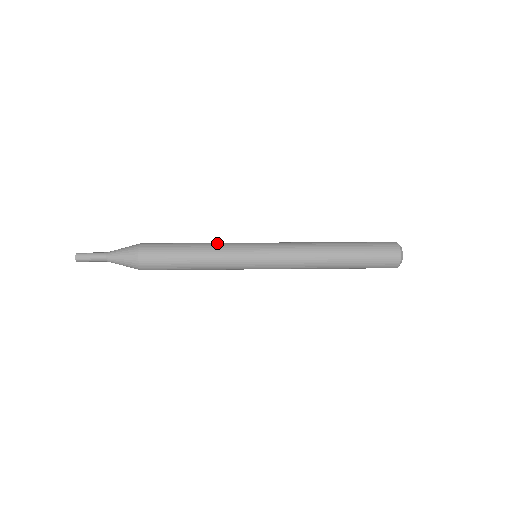
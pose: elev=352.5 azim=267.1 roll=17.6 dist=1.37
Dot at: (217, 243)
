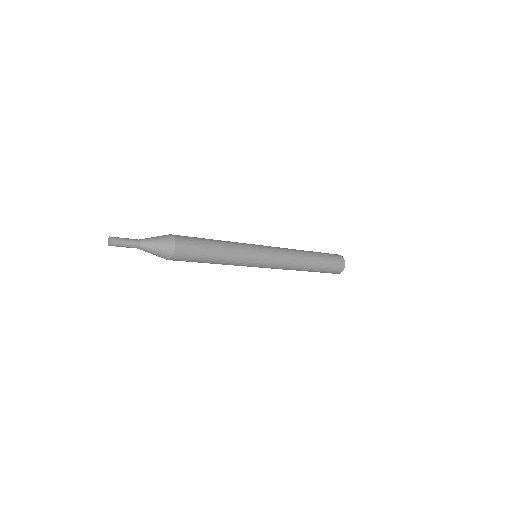
Dot at: (232, 242)
